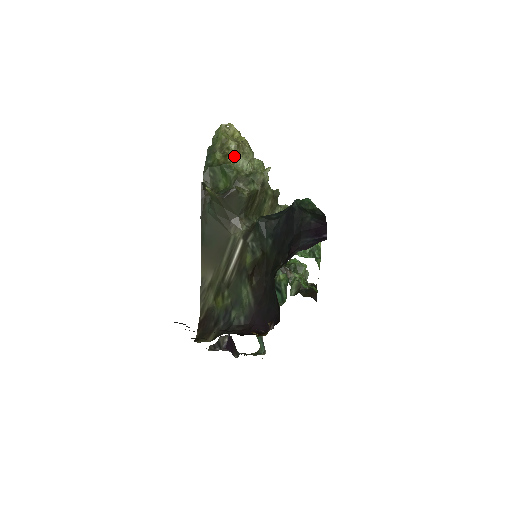
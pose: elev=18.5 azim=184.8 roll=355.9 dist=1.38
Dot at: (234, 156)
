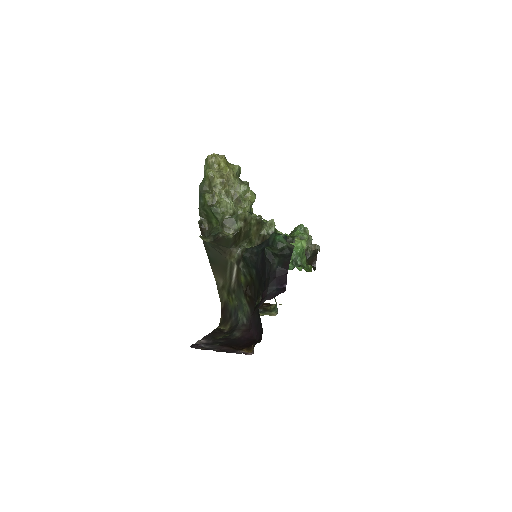
Dot at: (221, 191)
